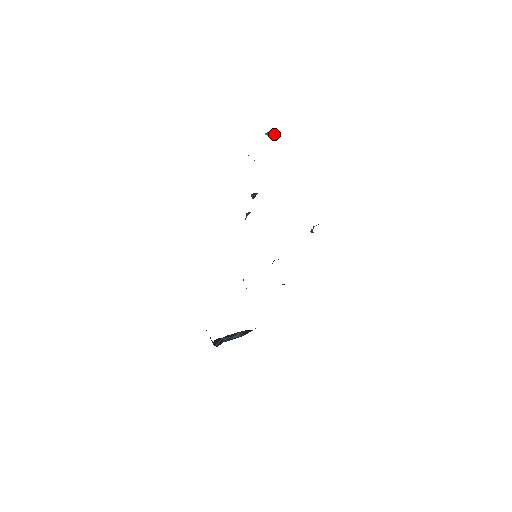
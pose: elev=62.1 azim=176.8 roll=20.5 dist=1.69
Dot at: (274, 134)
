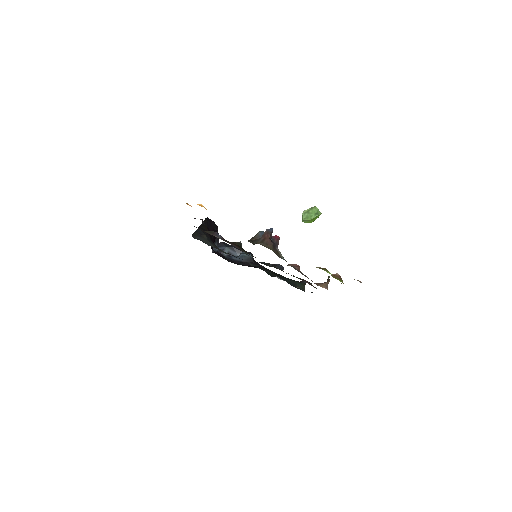
Dot at: occluded
